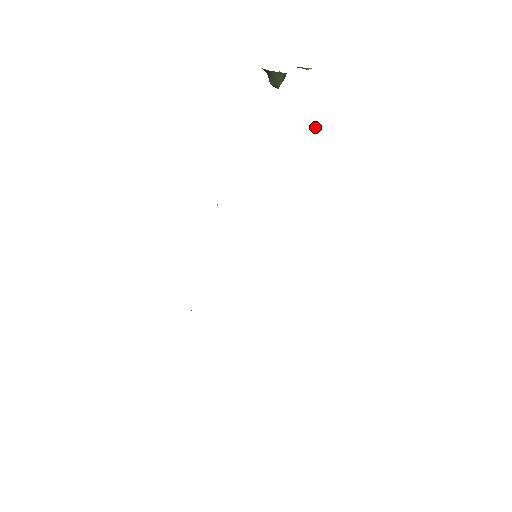
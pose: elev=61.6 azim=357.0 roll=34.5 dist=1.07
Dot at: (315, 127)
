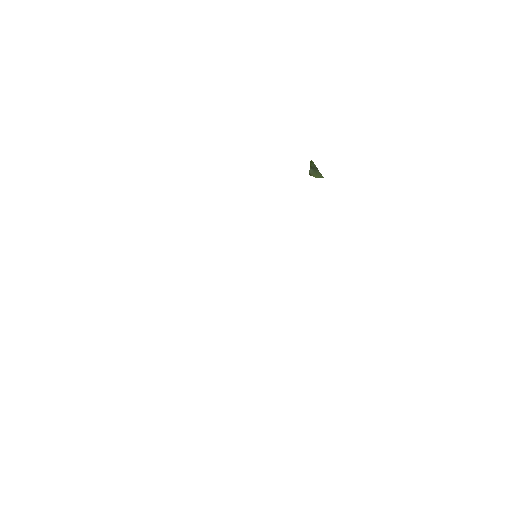
Dot at: occluded
